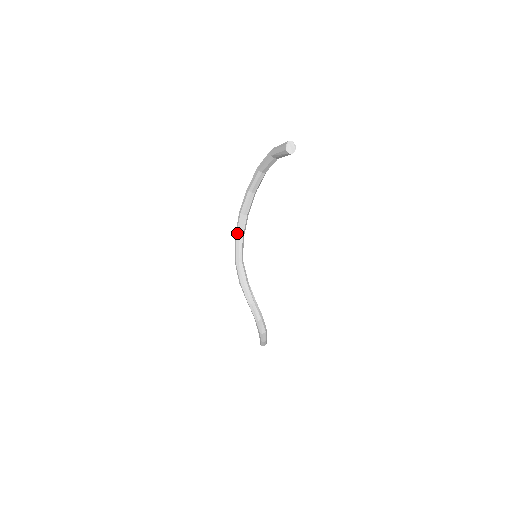
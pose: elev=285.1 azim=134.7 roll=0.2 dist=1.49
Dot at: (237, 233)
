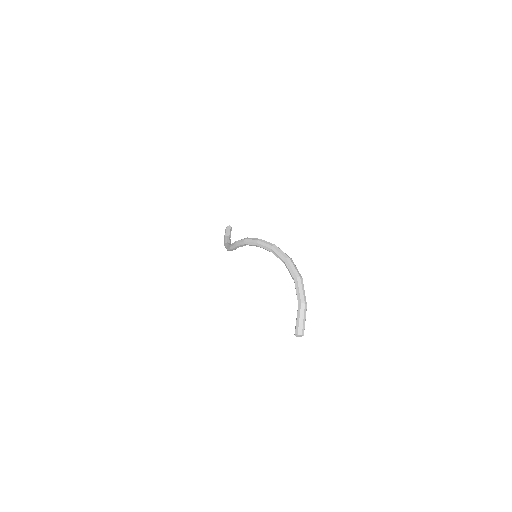
Dot at: (259, 244)
